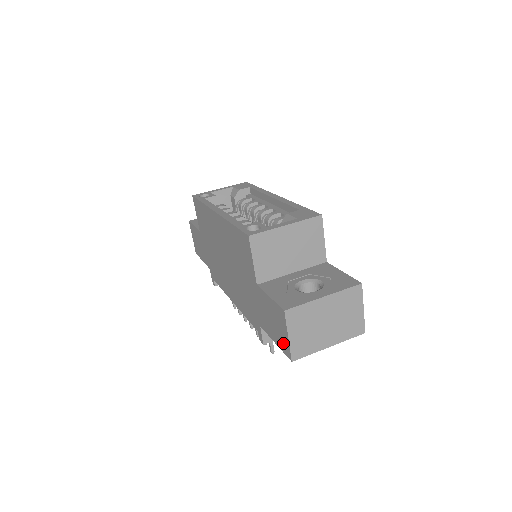
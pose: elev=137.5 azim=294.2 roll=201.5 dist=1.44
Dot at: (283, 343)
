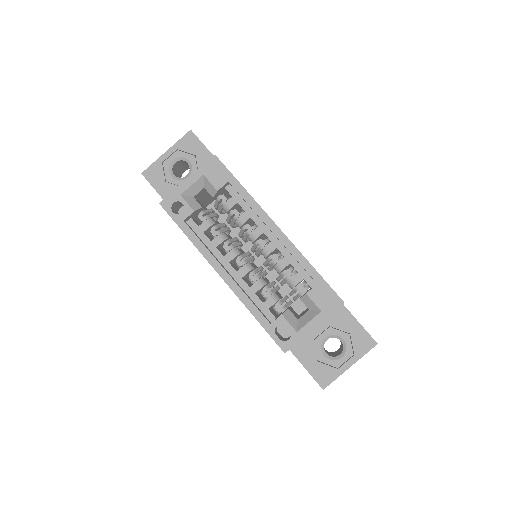
Dot at: occluded
